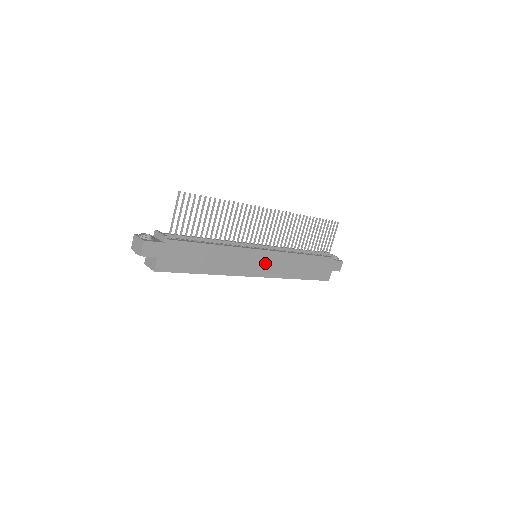
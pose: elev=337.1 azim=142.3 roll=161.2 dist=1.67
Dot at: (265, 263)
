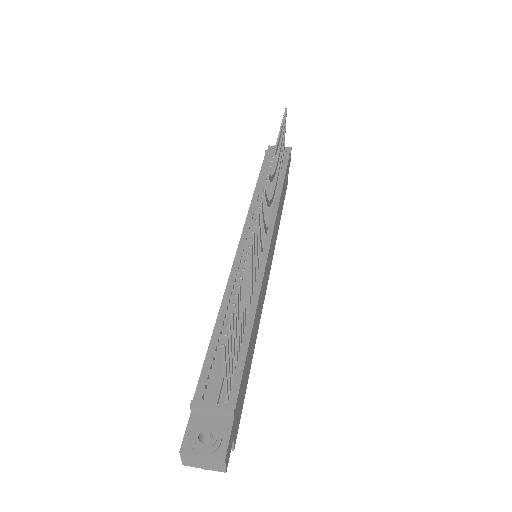
Dot at: (270, 255)
